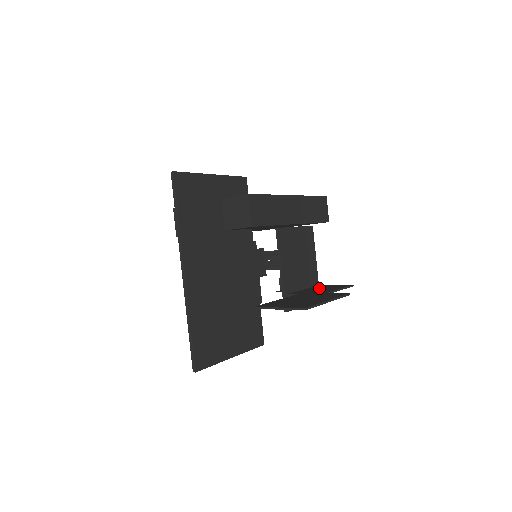
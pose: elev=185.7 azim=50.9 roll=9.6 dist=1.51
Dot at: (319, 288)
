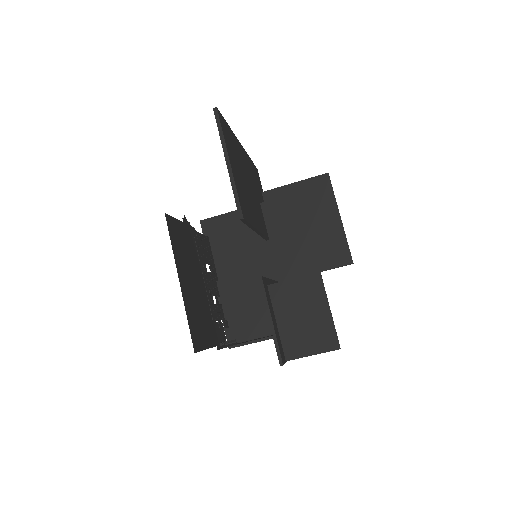
Dot at: (298, 324)
